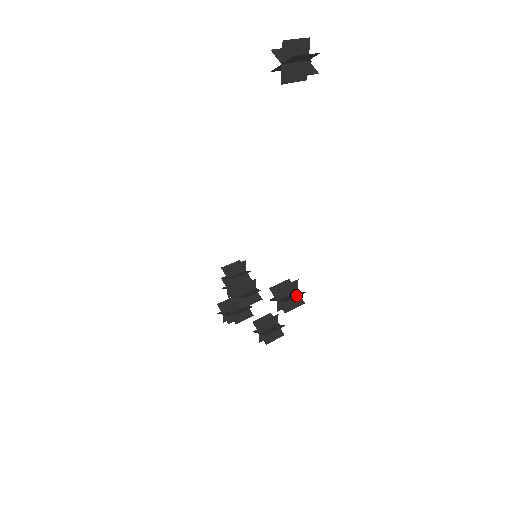
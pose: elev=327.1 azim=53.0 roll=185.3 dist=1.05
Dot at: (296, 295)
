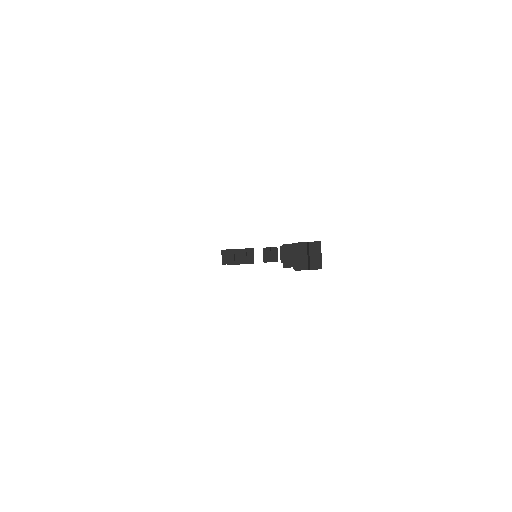
Dot at: occluded
